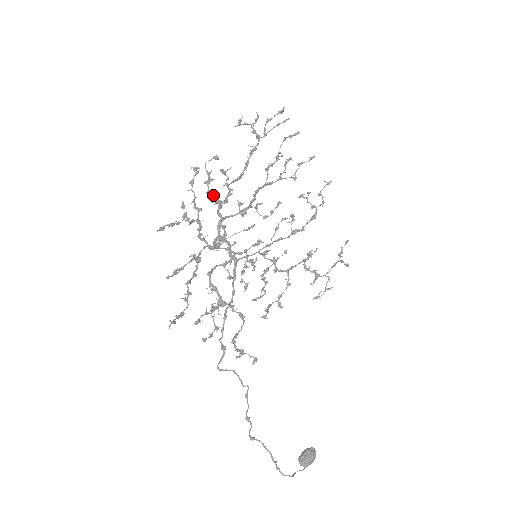
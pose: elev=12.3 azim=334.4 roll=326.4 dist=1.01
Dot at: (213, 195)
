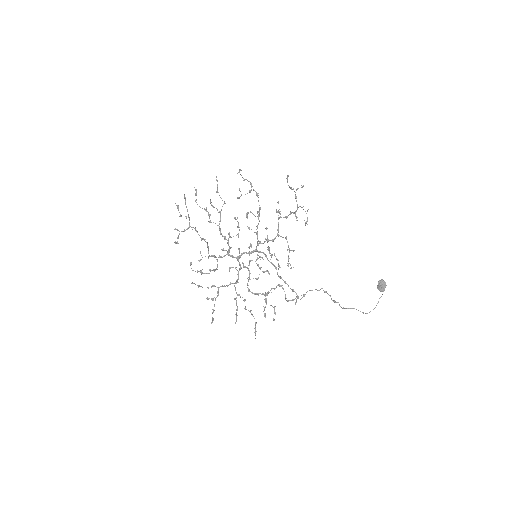
Dot at: occluded
